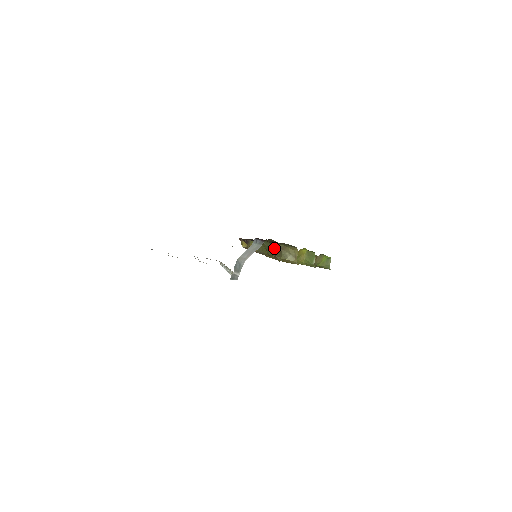
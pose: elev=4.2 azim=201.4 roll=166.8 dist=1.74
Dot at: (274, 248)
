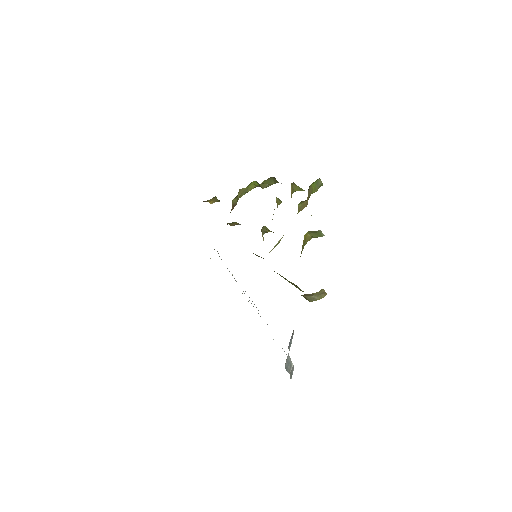
Dot at: occluded
